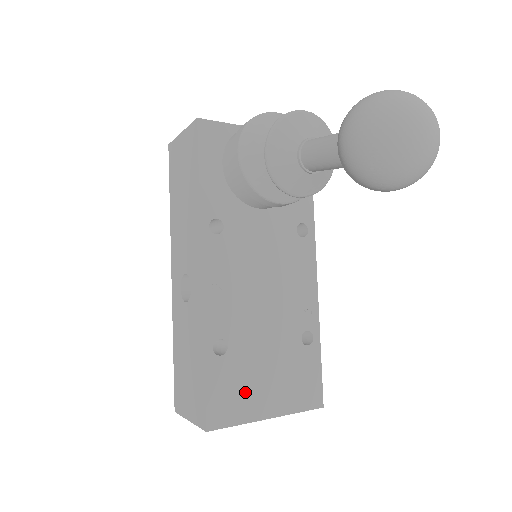
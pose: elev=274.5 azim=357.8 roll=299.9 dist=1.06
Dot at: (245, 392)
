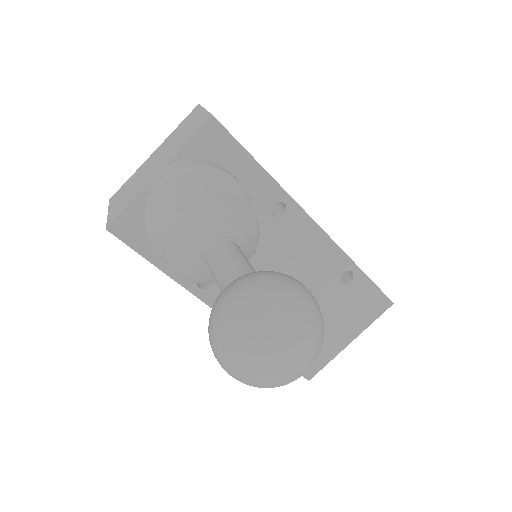
Dot at: occluded
